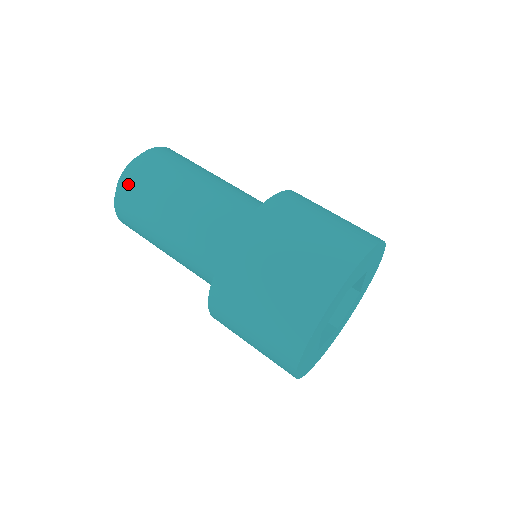
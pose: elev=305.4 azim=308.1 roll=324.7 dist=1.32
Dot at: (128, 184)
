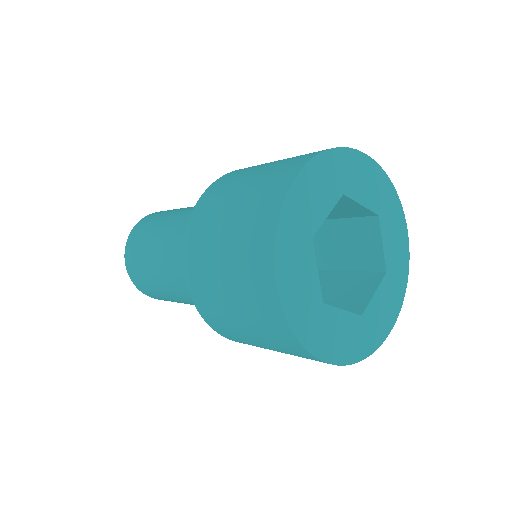
Dot at: occluded
